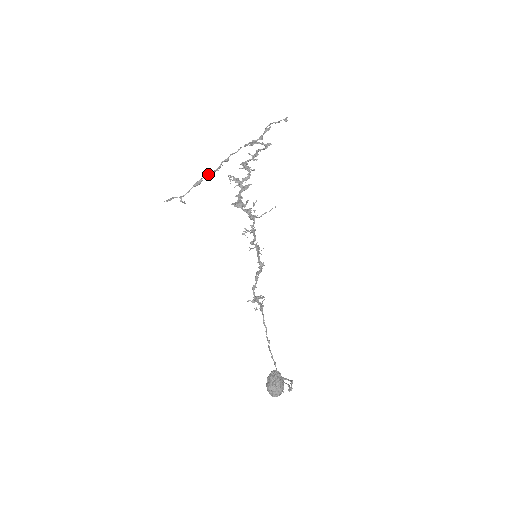
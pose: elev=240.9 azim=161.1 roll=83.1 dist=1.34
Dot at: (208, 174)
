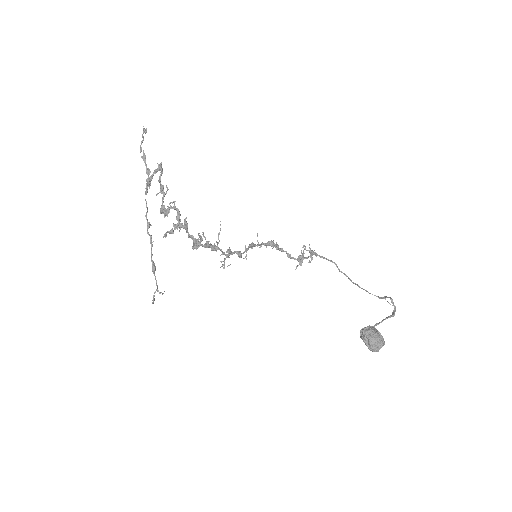
Dot at: (151, 253)
